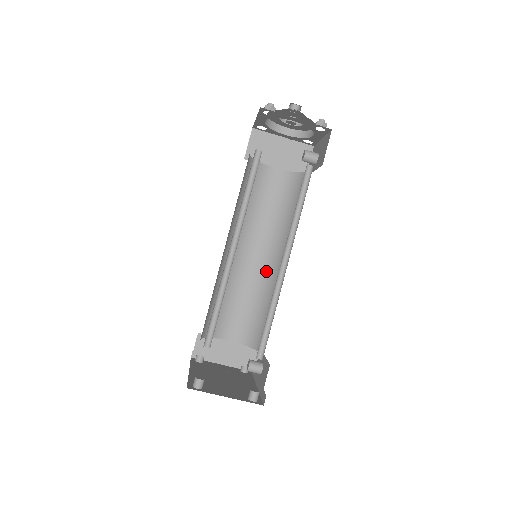
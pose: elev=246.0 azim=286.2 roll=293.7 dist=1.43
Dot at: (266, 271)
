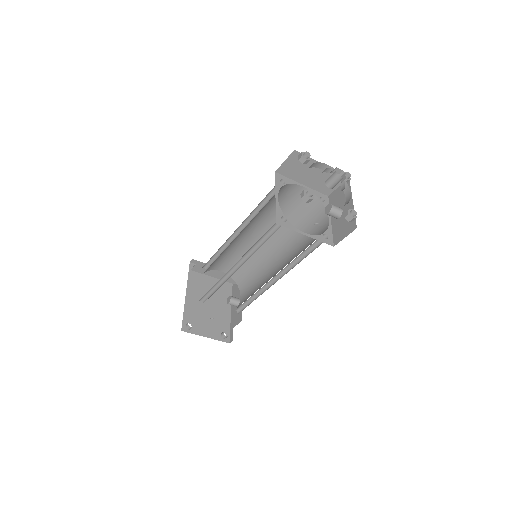
Dot at: (263, 248)
